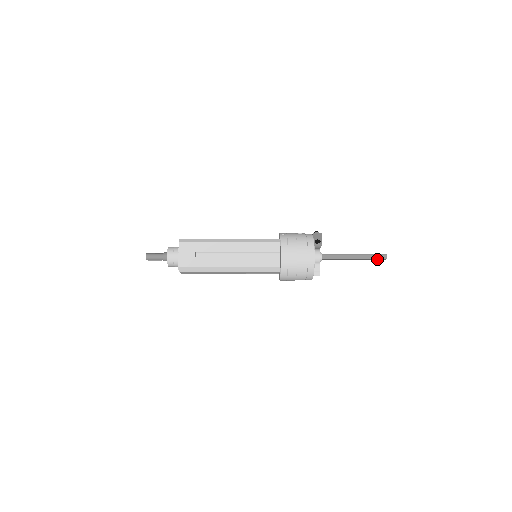
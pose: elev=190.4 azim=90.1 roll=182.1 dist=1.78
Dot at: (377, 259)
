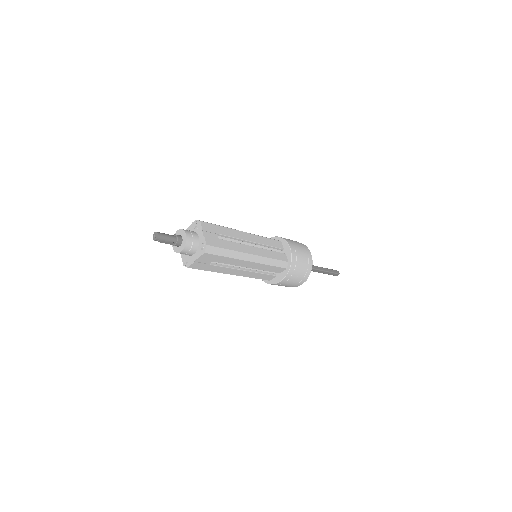
Dot at: (333, 274)
